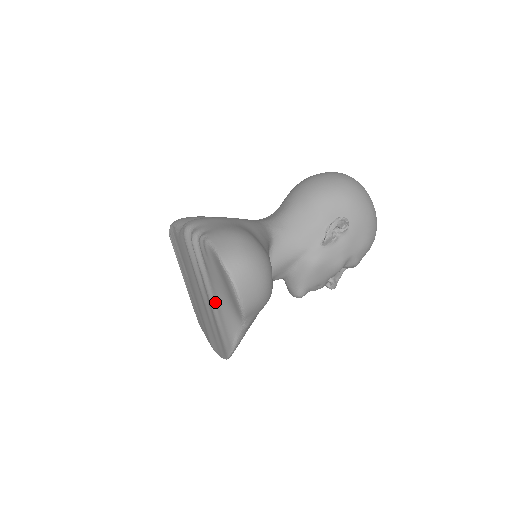
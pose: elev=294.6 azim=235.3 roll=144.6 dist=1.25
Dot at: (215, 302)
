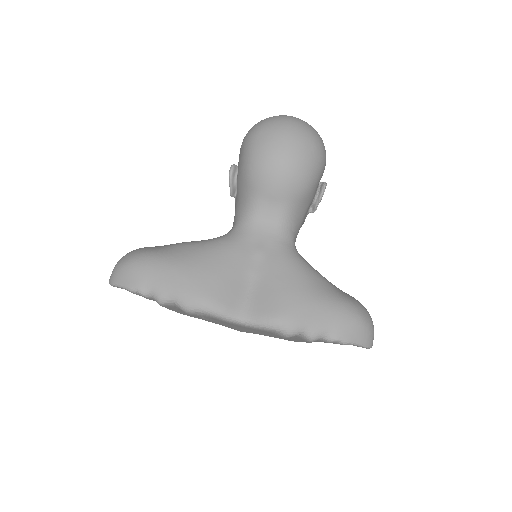
Dot at: occluded
